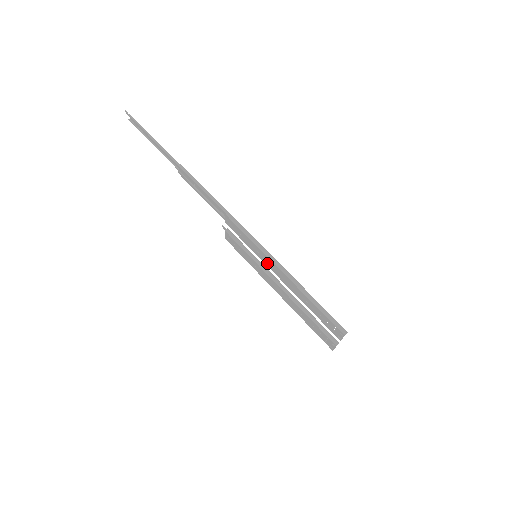
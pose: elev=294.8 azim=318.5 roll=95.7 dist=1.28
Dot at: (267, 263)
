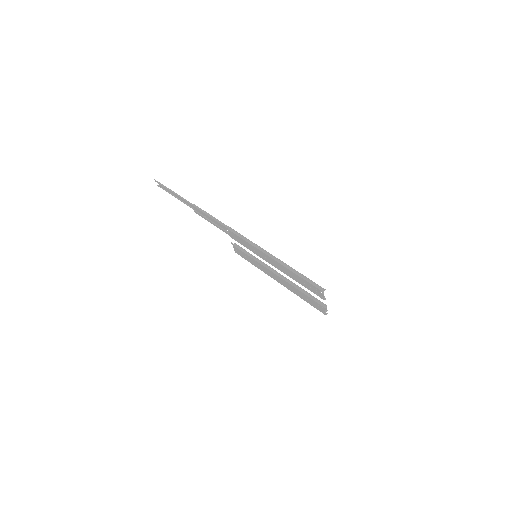
Dot at: (262, 257)
